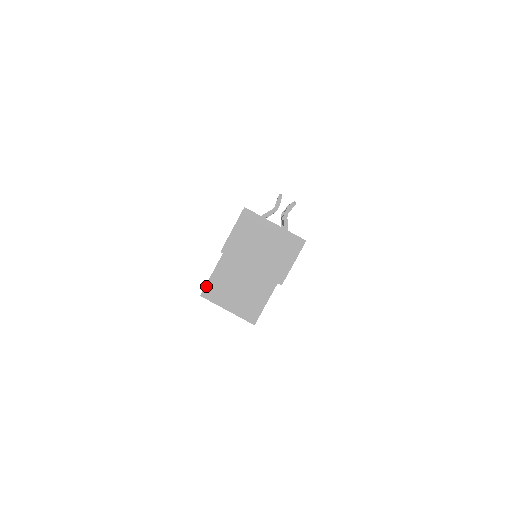
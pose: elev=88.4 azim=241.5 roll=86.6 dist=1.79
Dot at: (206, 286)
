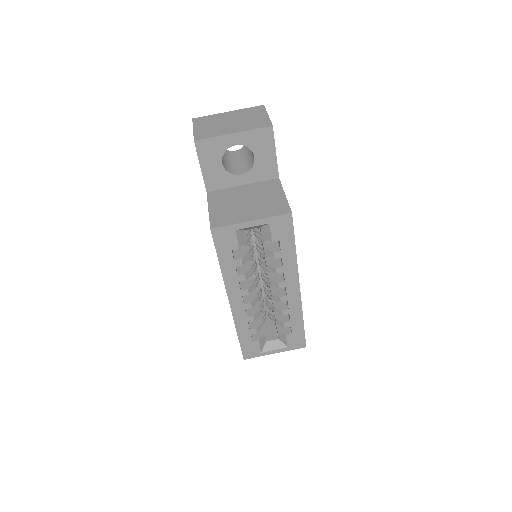
Dot at: (210, 220)
